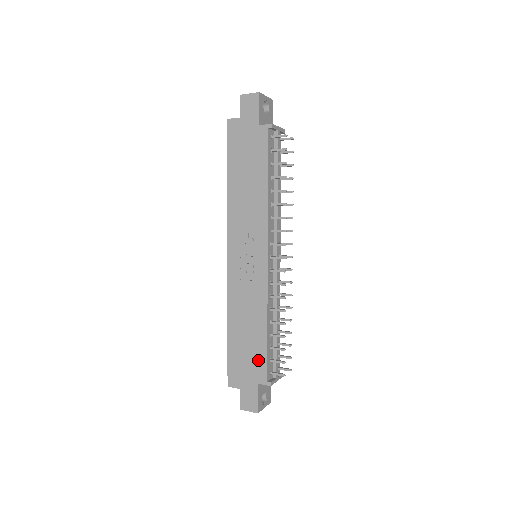
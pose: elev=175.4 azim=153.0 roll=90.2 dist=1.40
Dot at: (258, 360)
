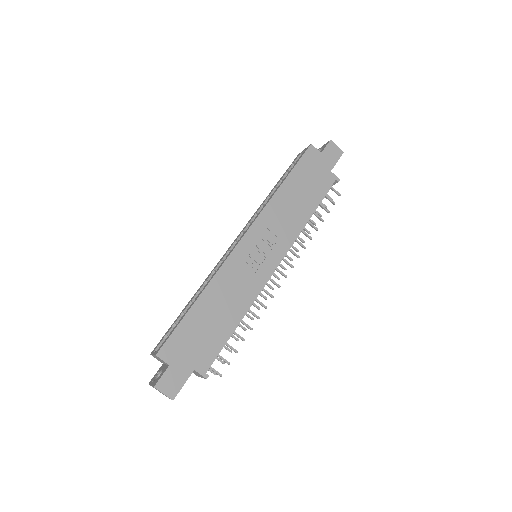
Dot at: (210, 347)
